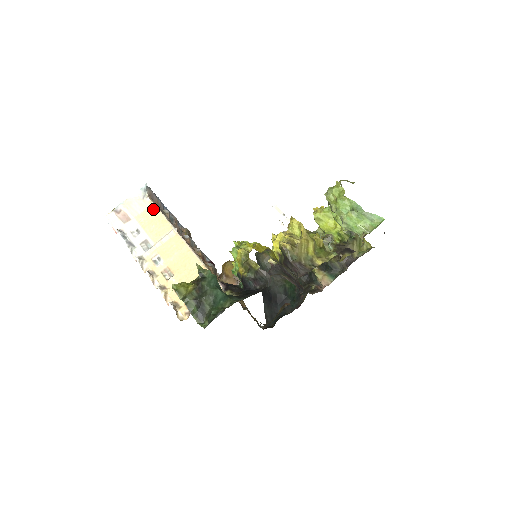
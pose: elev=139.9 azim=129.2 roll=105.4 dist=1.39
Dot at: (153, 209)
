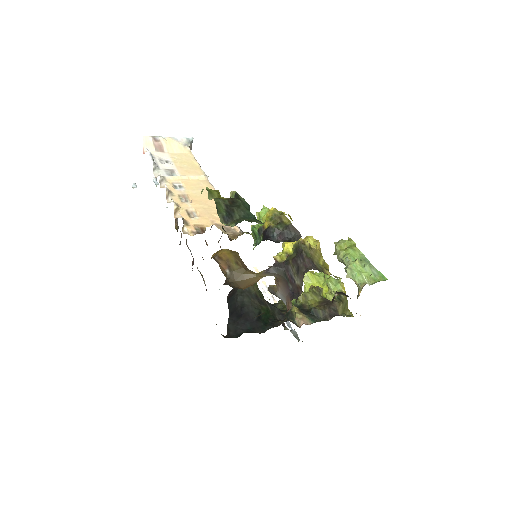
Dot at: (190, 156)
